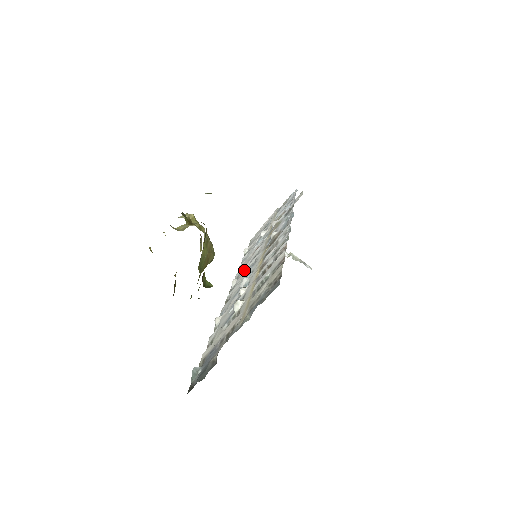
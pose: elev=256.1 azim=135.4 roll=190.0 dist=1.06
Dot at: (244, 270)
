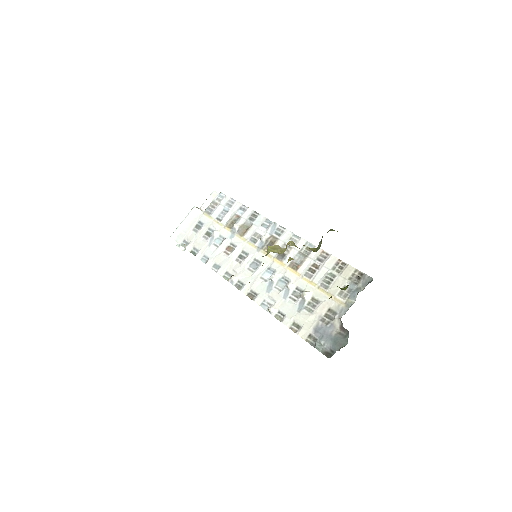
Dot at: (238, 267)
